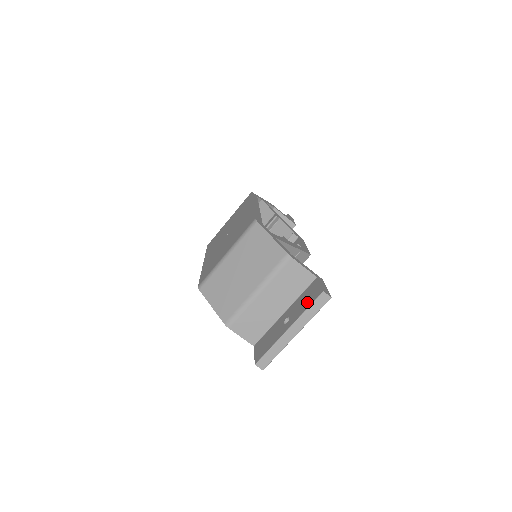
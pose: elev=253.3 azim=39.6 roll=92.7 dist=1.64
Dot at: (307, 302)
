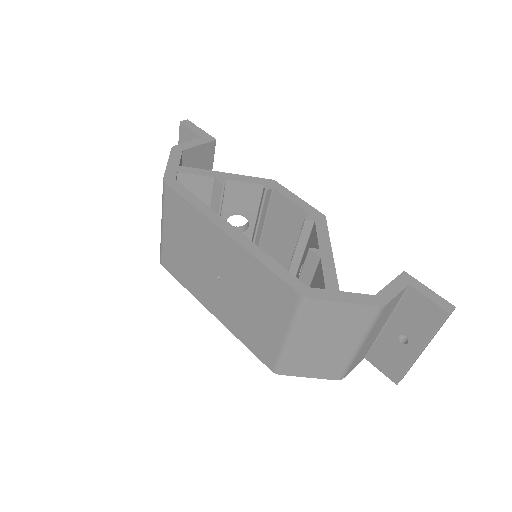
Dot at: (426, 323)
